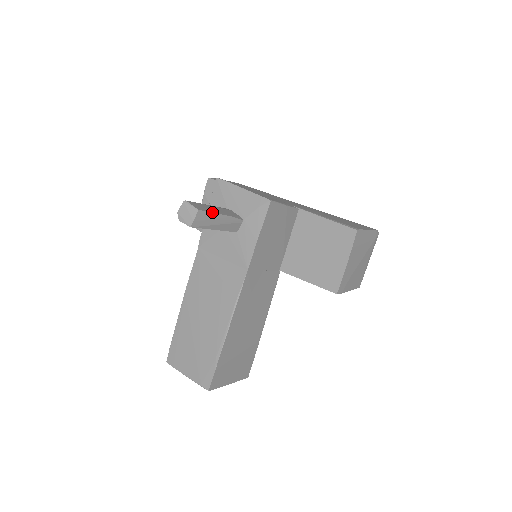
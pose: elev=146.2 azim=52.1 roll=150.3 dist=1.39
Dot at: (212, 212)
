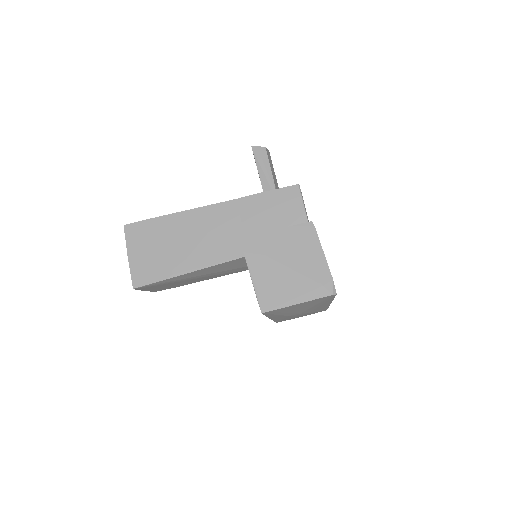
Dot at: (269, 160)
